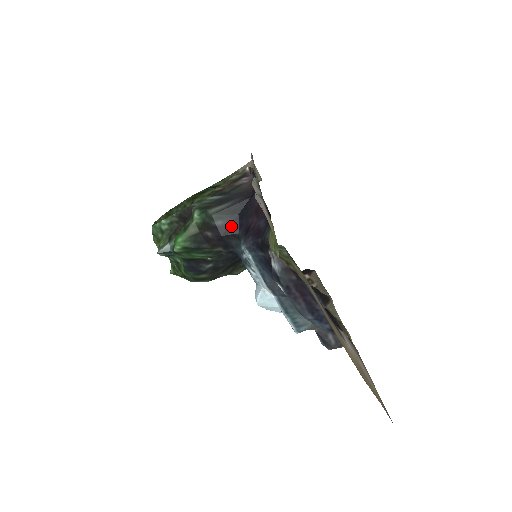
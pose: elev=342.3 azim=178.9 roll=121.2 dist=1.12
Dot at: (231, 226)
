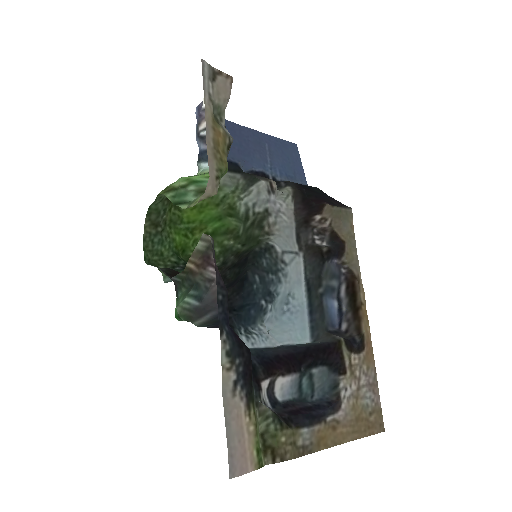
Dot at: occluded
